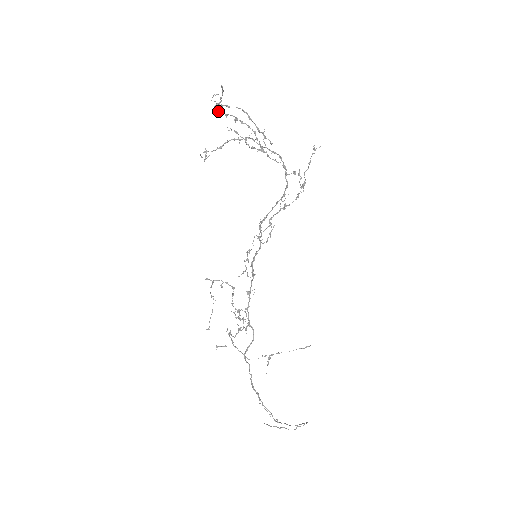
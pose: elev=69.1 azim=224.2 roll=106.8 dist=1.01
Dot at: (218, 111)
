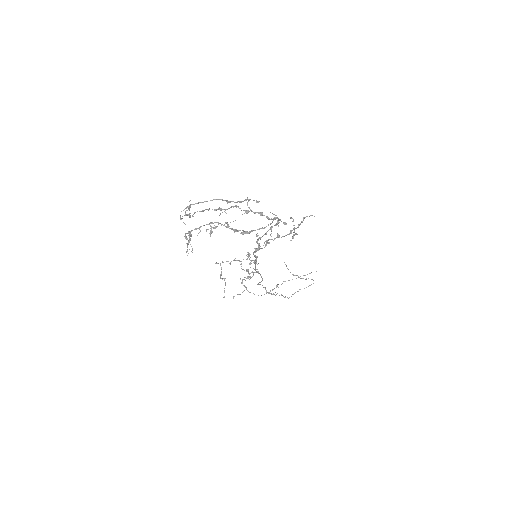
Dot at: (190, 233)
